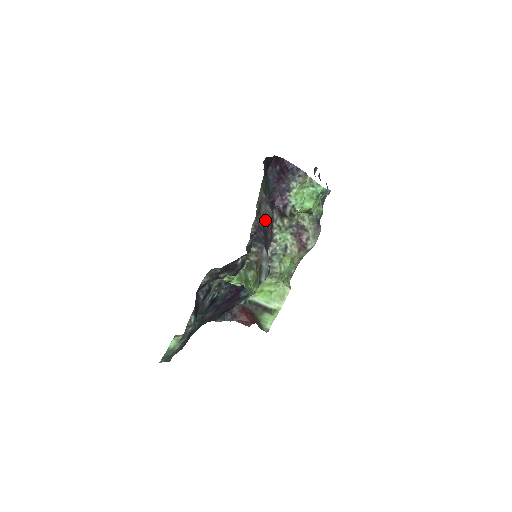
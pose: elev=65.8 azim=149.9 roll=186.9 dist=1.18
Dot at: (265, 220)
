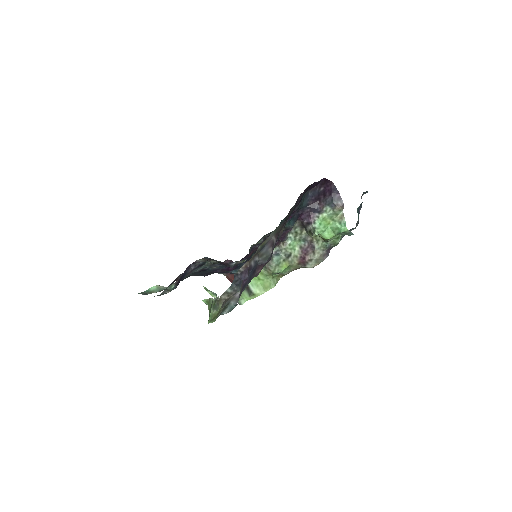
Dot at: (261, 259)
